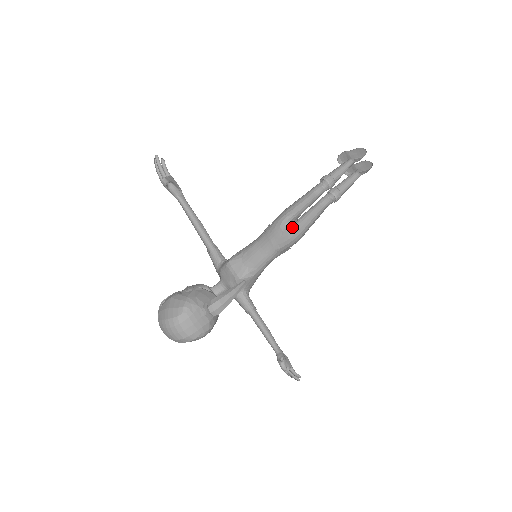
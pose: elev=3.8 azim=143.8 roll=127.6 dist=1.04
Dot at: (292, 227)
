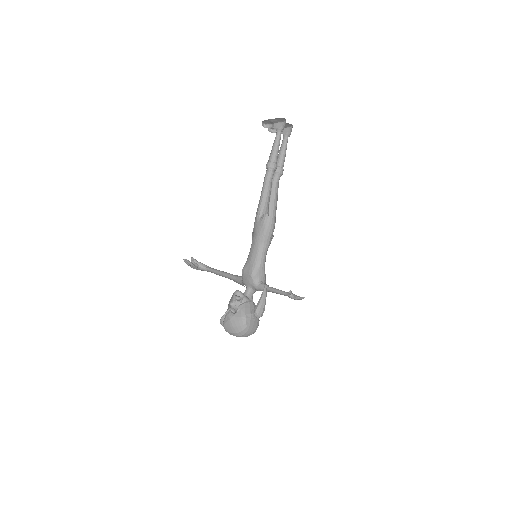
Dot at: (263, 215)
